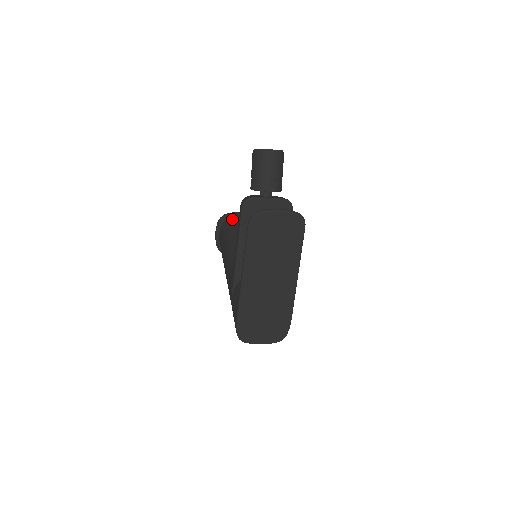
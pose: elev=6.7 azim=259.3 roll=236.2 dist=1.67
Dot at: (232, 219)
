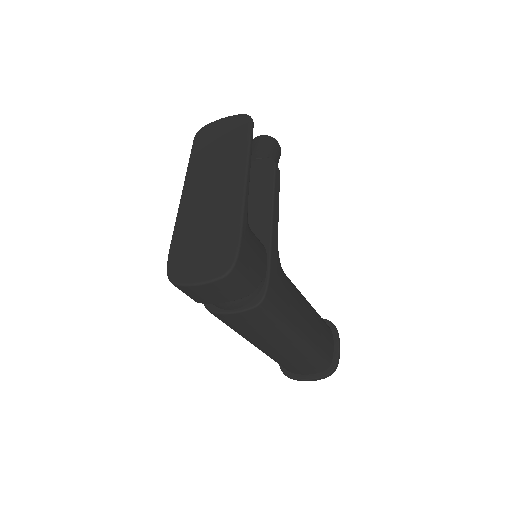
Dot at: occluded
